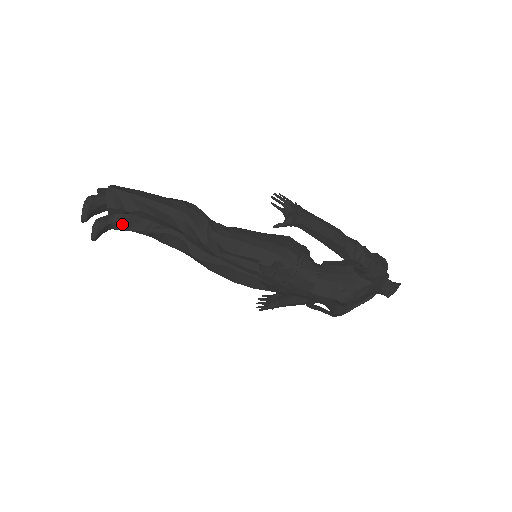
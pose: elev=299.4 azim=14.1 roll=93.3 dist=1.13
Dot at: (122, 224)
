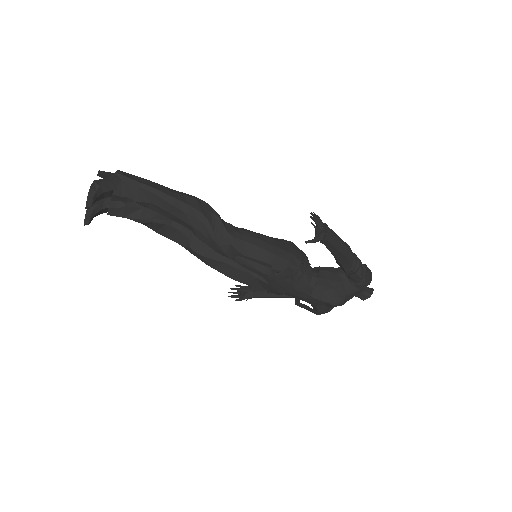
Dot at: (118, 210)
